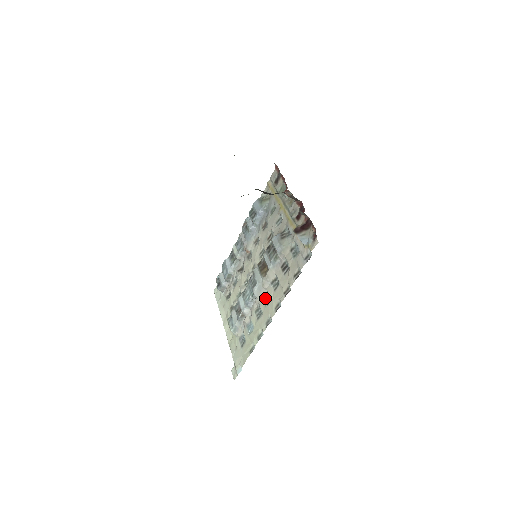
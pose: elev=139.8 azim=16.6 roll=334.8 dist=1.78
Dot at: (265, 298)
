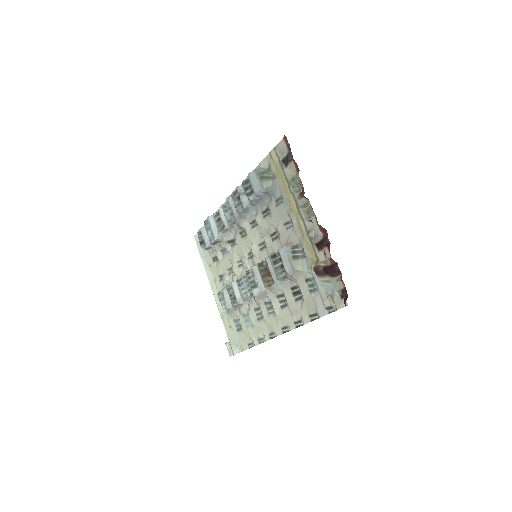
Dot at: (268, 305)
